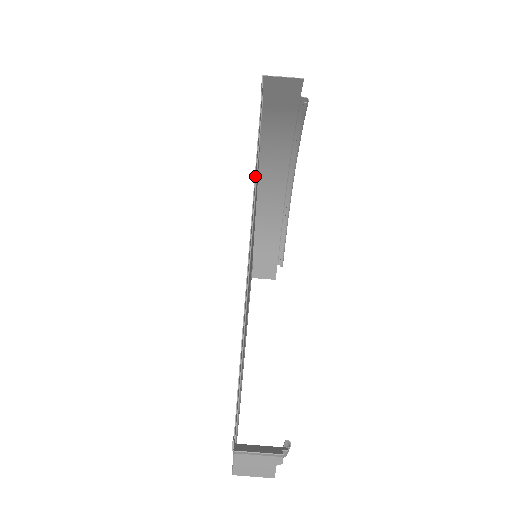
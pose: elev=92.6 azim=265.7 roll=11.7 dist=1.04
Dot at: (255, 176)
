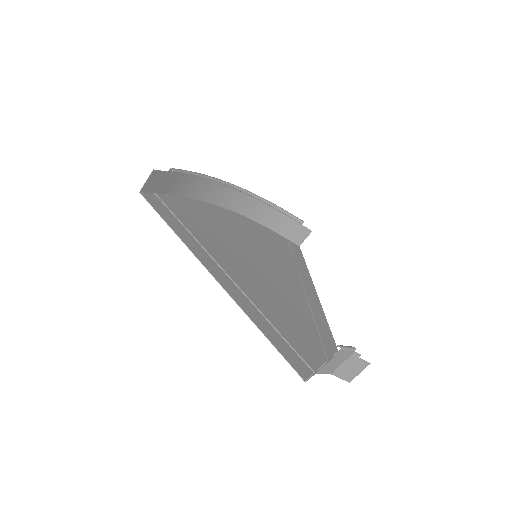
Dot at: (185, 244)
